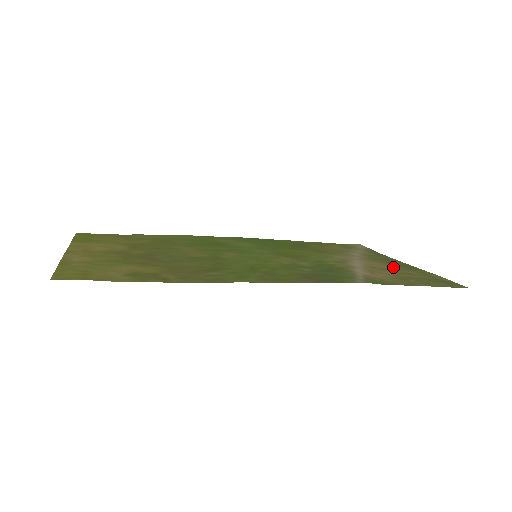
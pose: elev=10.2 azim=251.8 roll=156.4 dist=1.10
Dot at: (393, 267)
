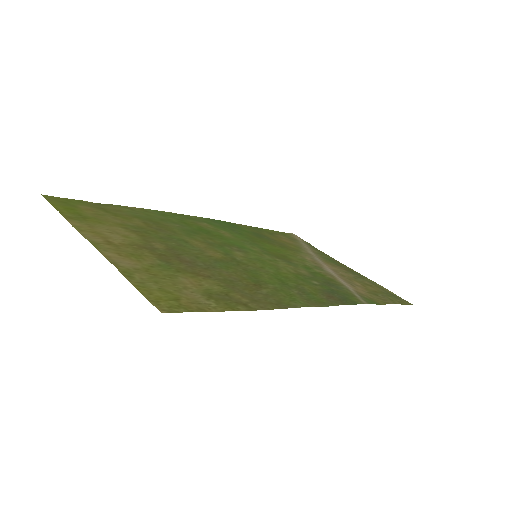
Dot at: (350, 274)
